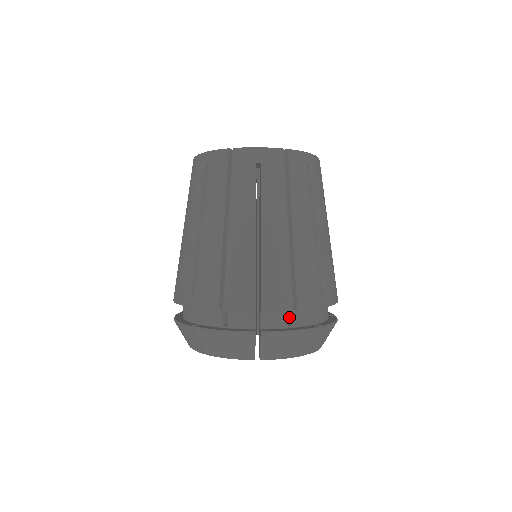
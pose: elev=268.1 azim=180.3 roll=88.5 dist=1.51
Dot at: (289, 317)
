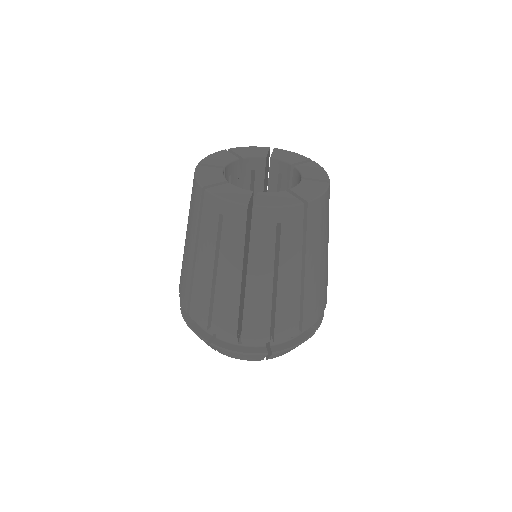
Dot at: occluded
